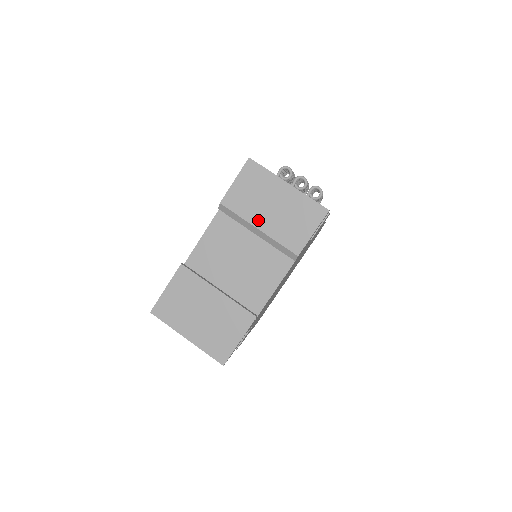
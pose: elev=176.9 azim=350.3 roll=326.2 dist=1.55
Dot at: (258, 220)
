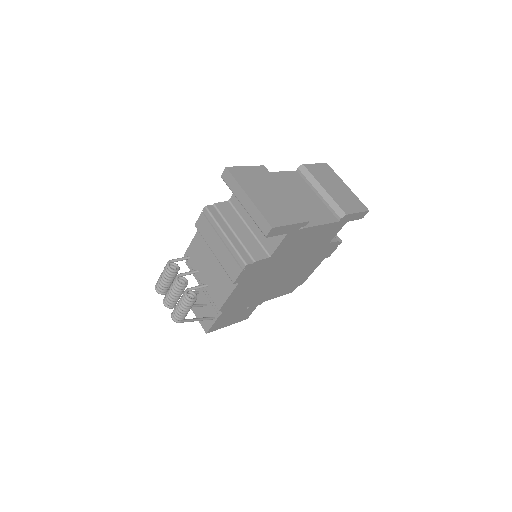
Dot at: (325, 185)
